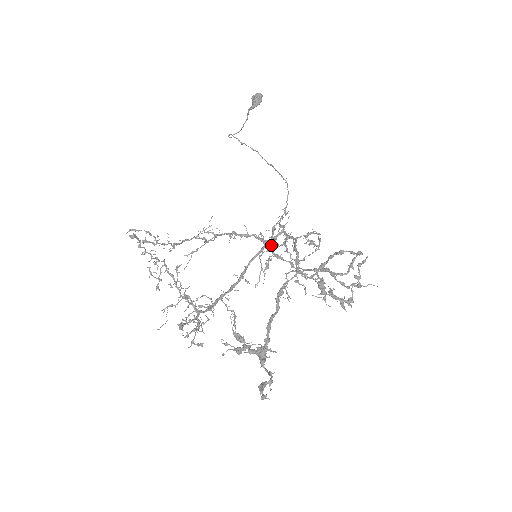
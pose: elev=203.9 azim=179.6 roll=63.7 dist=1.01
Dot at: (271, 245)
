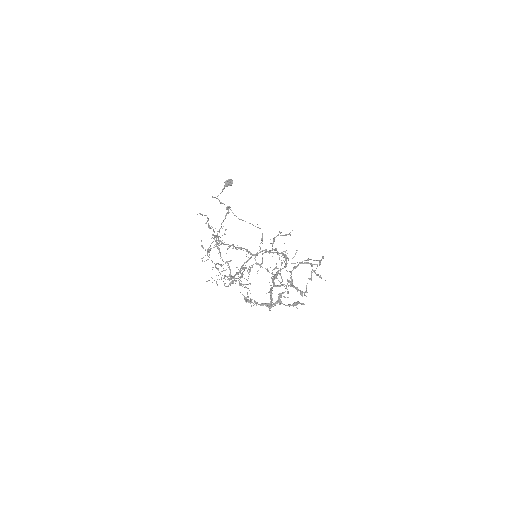
Dot at: occluded
